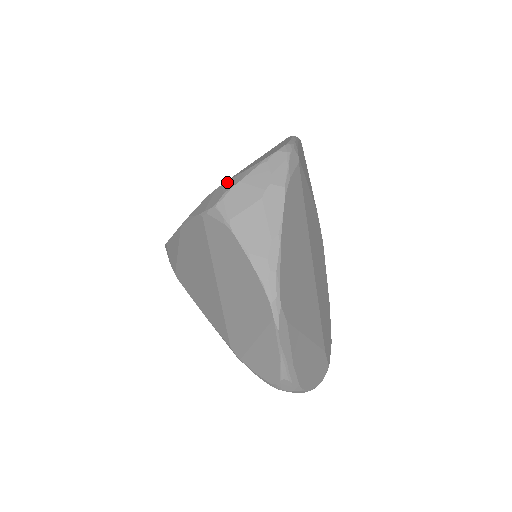
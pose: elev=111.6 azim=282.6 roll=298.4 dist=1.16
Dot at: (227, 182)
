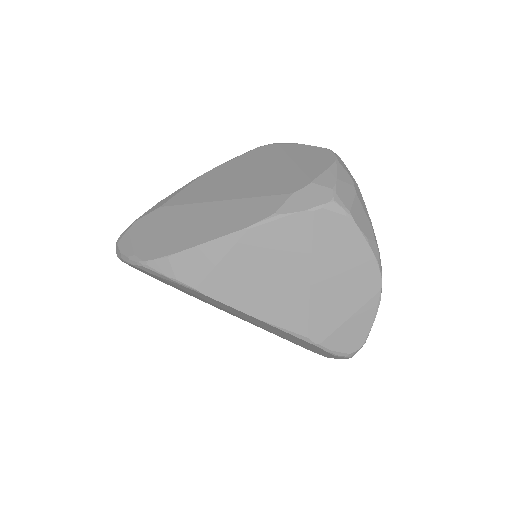
Dot at: (318, 180)
